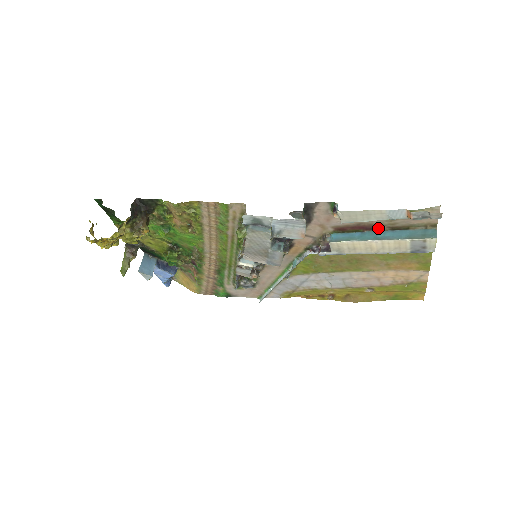
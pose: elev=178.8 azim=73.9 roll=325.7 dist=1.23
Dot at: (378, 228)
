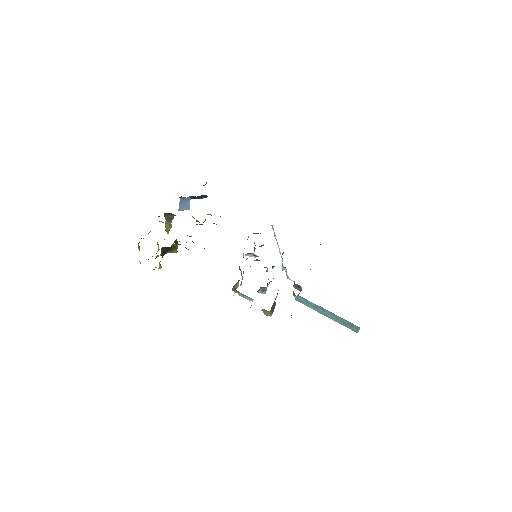
Dot at: (325, 311)
